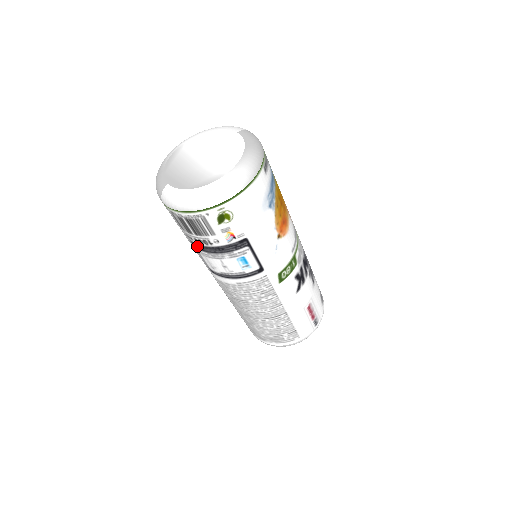
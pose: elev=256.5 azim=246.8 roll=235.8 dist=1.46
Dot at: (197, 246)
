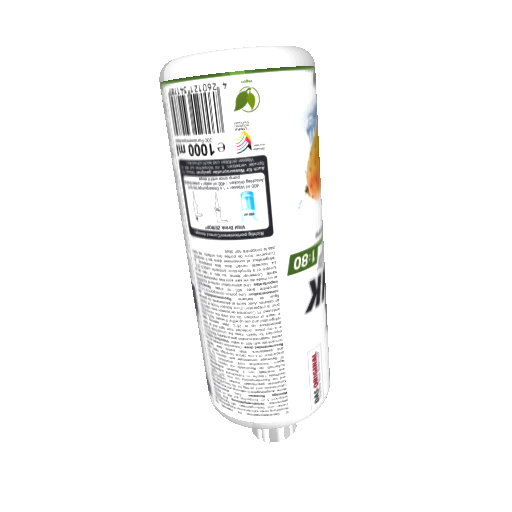
Dot at: (188, 166)
